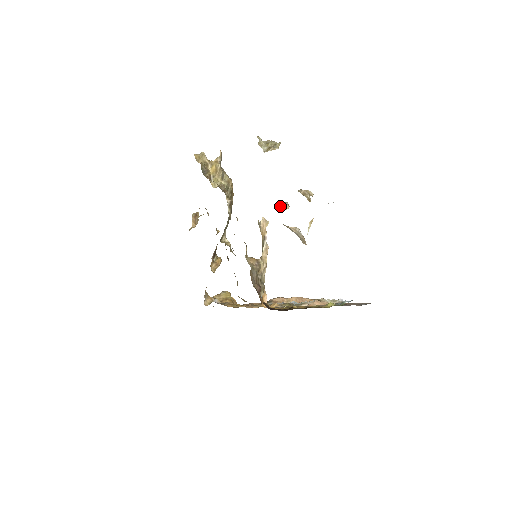
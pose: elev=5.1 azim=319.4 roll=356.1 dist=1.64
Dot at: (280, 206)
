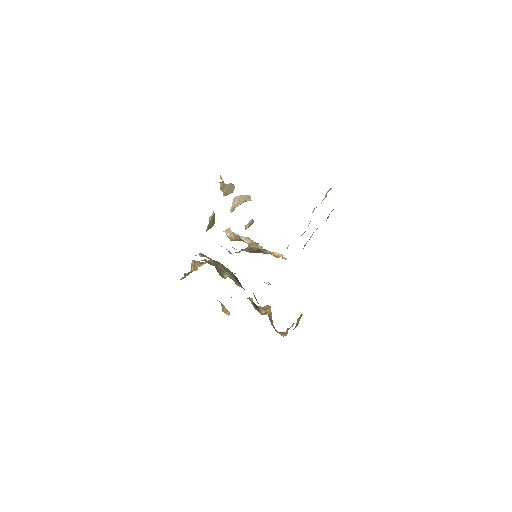
Dot at: occluded
